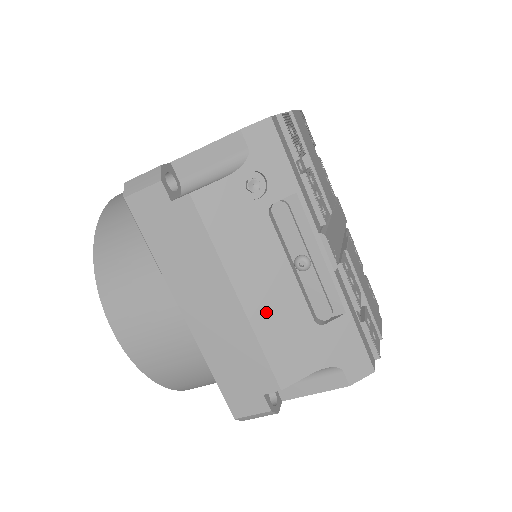
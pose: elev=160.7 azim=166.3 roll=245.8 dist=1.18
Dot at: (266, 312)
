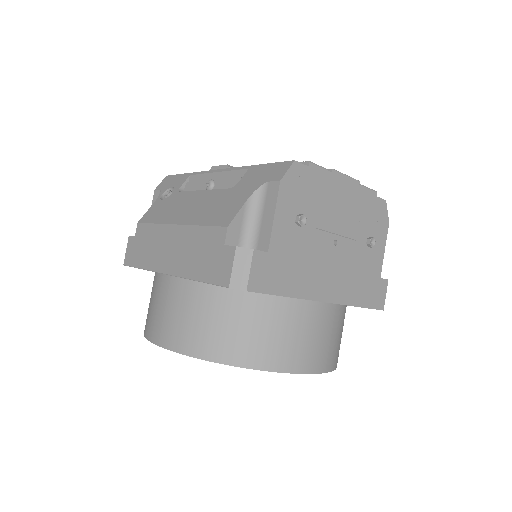
Dot at: (196, 214)
